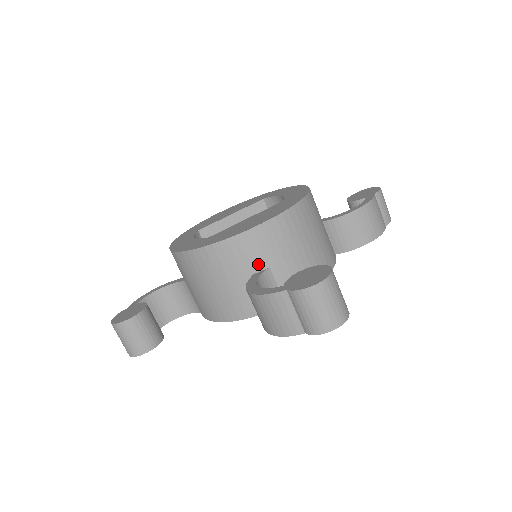
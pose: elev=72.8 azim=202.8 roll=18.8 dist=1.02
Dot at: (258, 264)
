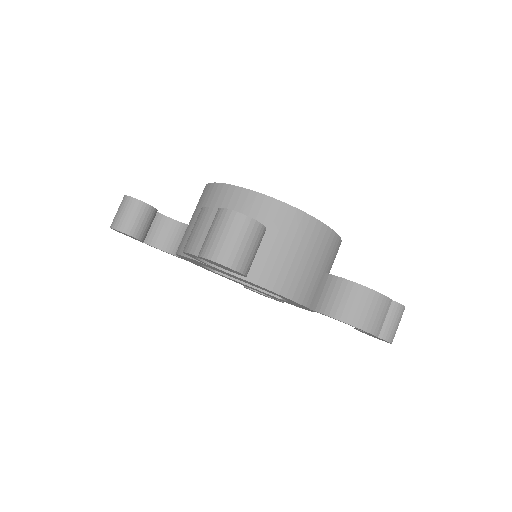
Dot at: occluded
